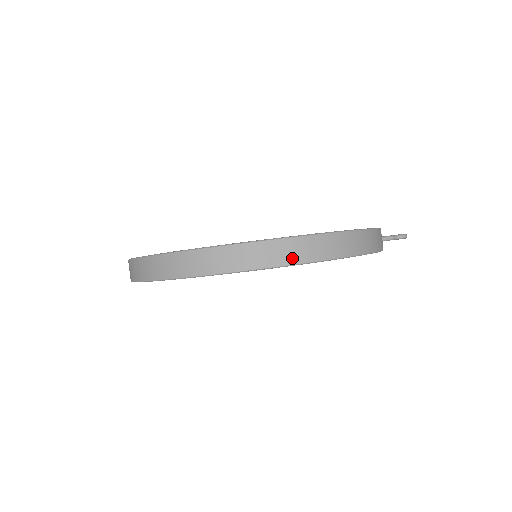
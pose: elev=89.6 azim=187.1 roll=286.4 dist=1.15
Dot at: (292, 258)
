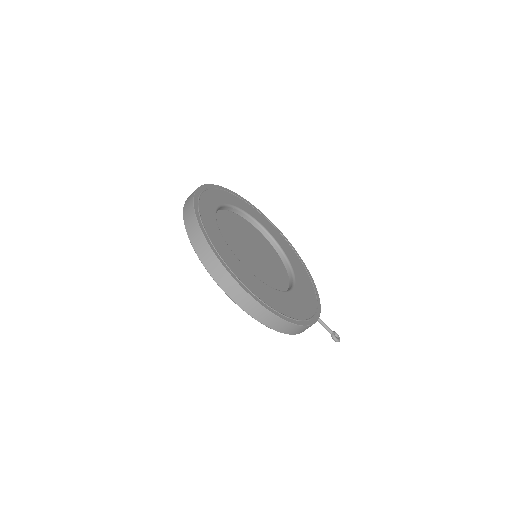
Dot at: (228, 291)
